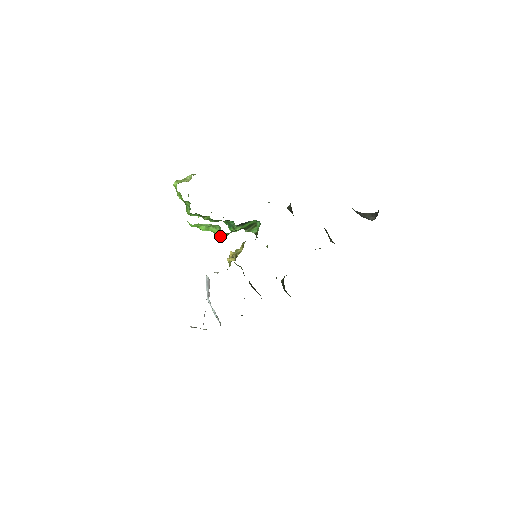
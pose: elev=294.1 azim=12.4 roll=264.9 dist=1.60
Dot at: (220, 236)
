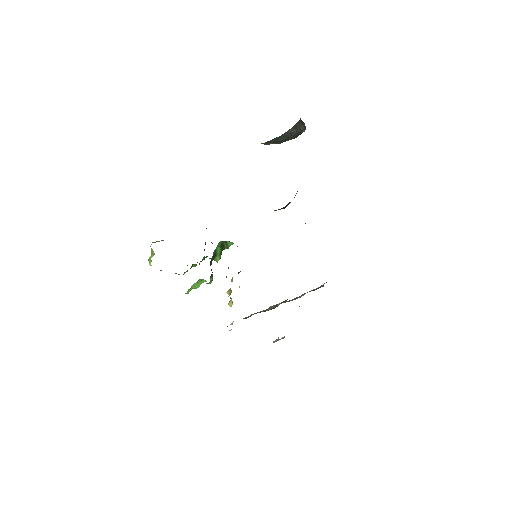
Dot at: occluded
